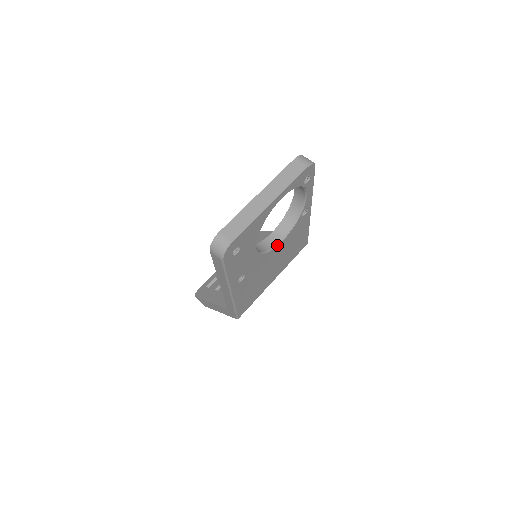
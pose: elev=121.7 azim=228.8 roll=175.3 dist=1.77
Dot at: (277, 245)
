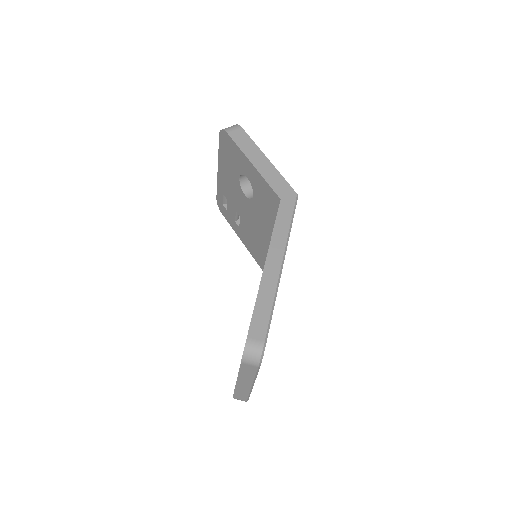
Dot at: occluded
